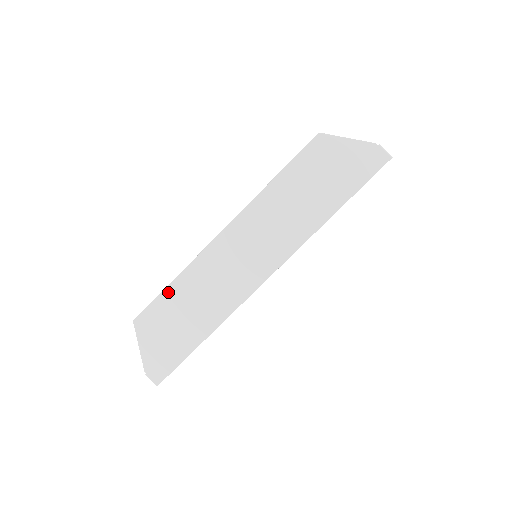
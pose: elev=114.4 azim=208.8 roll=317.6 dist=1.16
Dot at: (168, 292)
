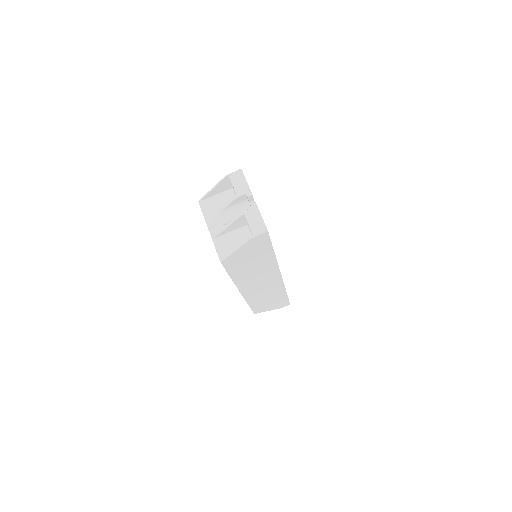
Dot at: (252, 306)
